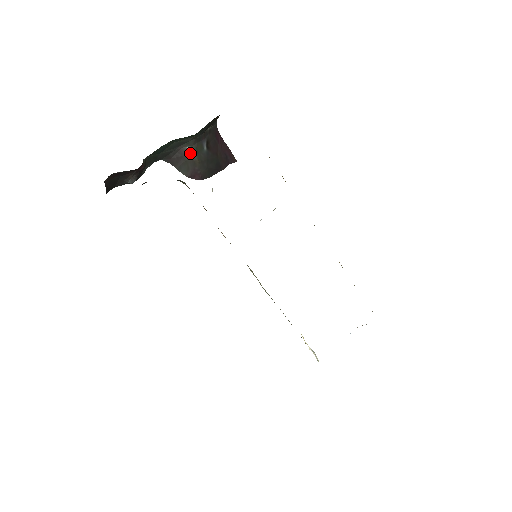
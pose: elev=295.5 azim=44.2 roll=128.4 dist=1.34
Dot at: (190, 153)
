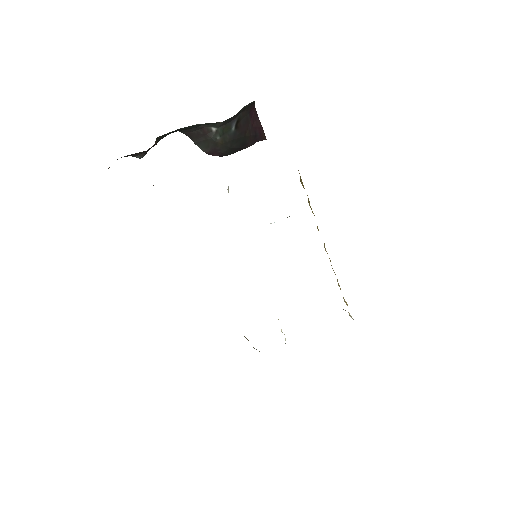
Dot at: (214, 134)
